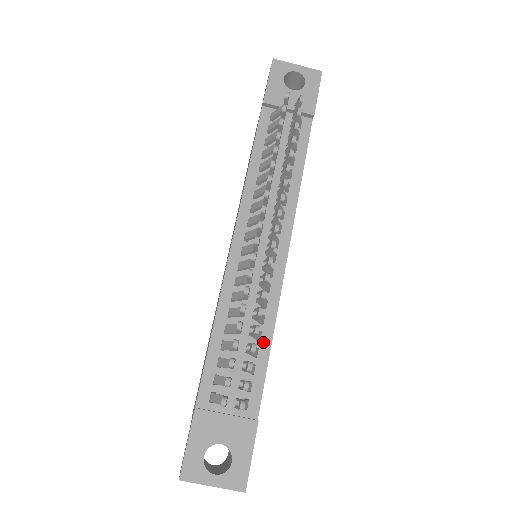
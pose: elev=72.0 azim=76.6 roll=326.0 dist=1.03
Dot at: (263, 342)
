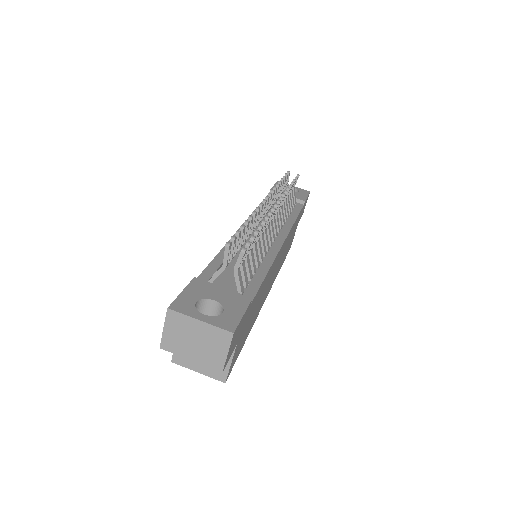
Dot at: (260, 270)
